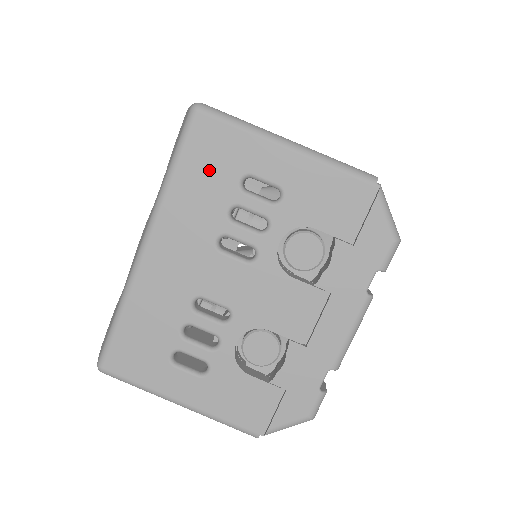
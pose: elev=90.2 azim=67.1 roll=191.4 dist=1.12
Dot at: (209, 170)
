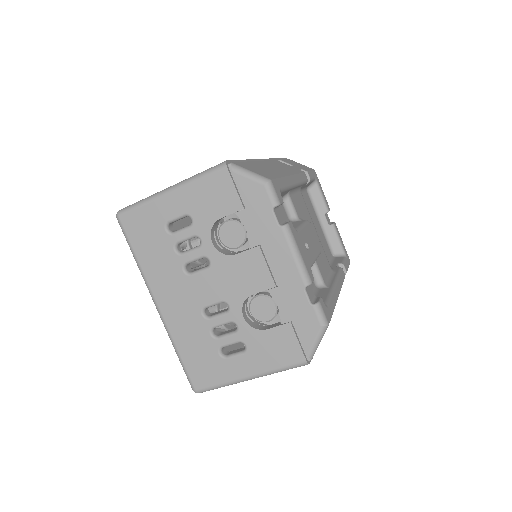
Dot at: (149, 239)
